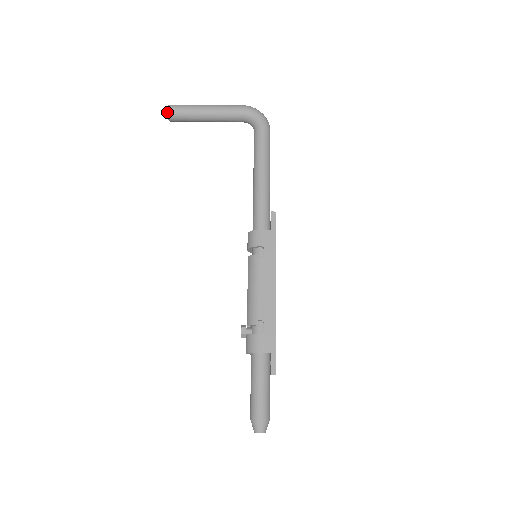
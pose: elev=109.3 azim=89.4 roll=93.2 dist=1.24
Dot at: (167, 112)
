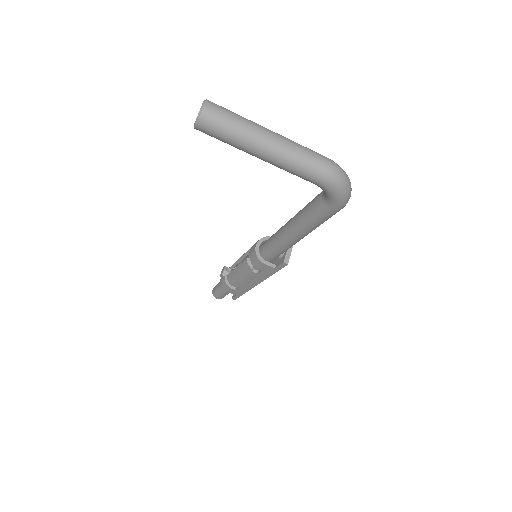
Dot at: occluded
